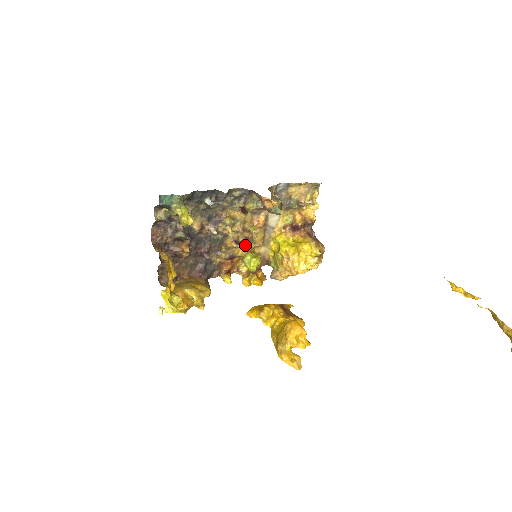
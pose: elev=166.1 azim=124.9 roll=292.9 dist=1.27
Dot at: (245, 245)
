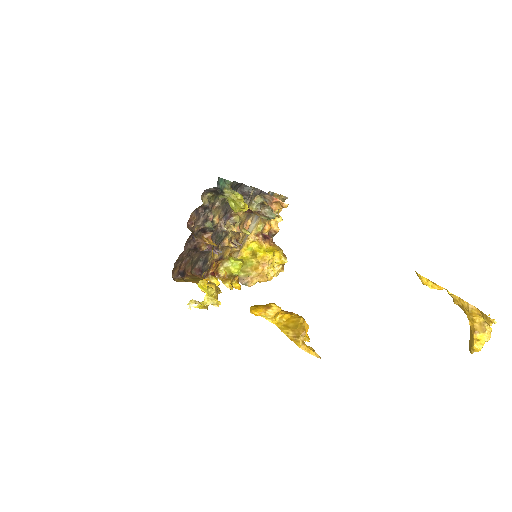
Dot at: occluded
